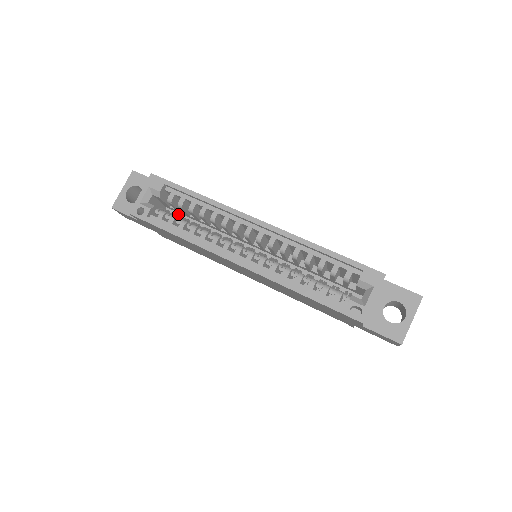
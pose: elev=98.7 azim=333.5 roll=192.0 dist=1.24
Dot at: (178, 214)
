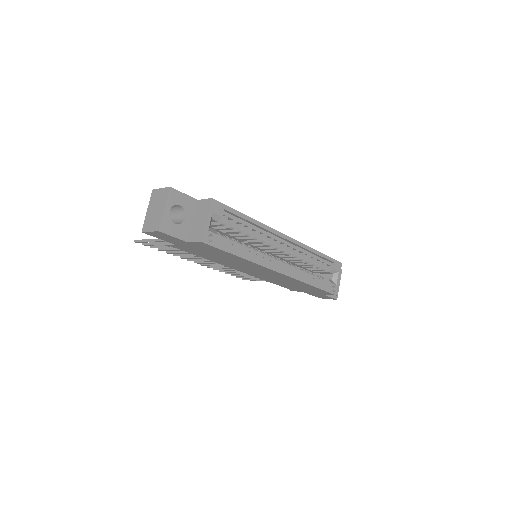
Dot at: occluded
